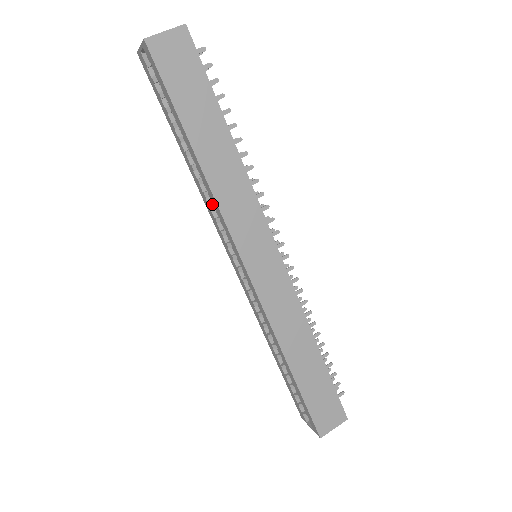
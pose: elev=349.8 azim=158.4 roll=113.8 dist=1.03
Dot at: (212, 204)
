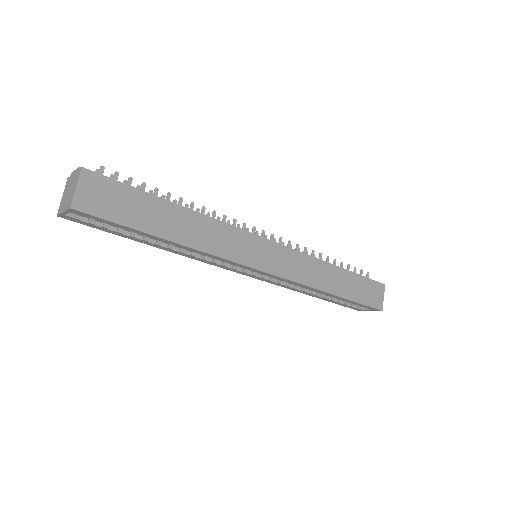
Dot at: (202, 256)
